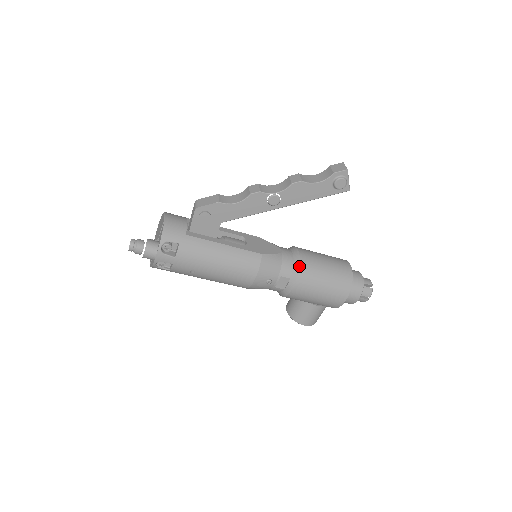
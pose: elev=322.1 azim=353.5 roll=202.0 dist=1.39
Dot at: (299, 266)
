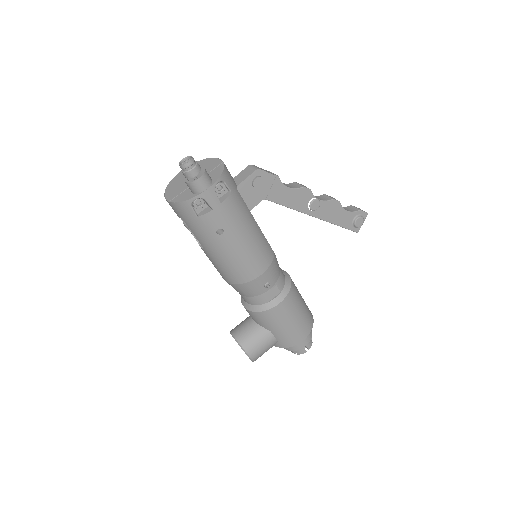
Dot at: (291, 284)
